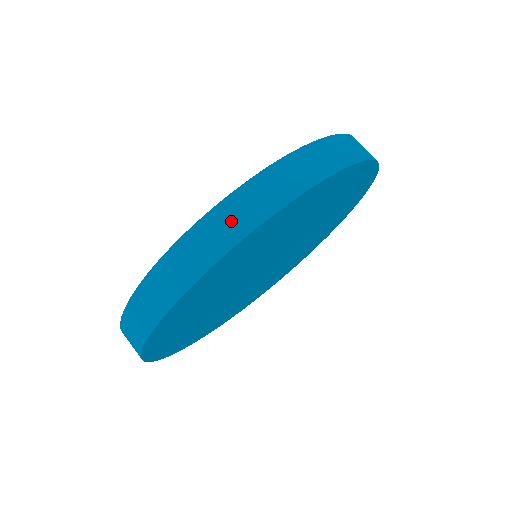
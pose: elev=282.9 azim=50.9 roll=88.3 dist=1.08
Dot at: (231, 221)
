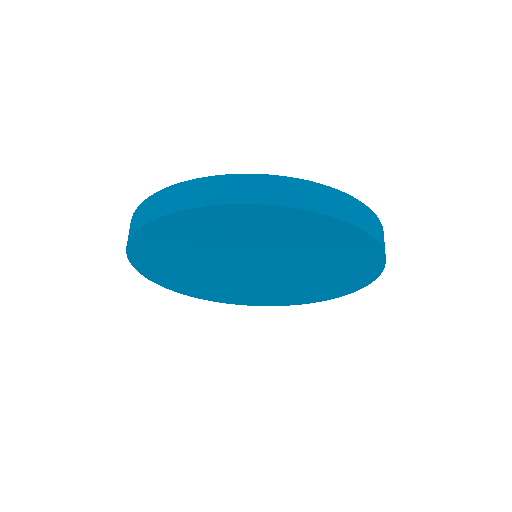
Dot at: (243, 189)
